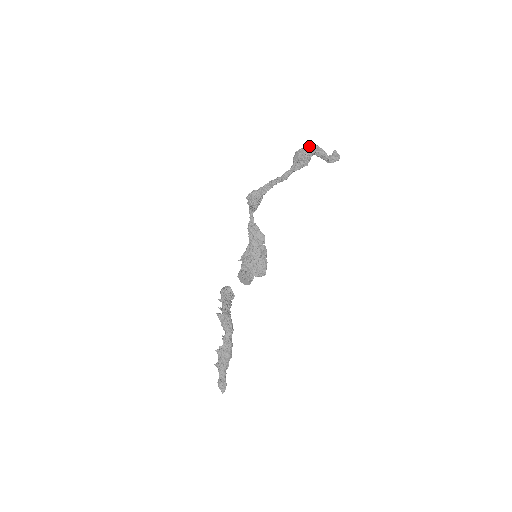
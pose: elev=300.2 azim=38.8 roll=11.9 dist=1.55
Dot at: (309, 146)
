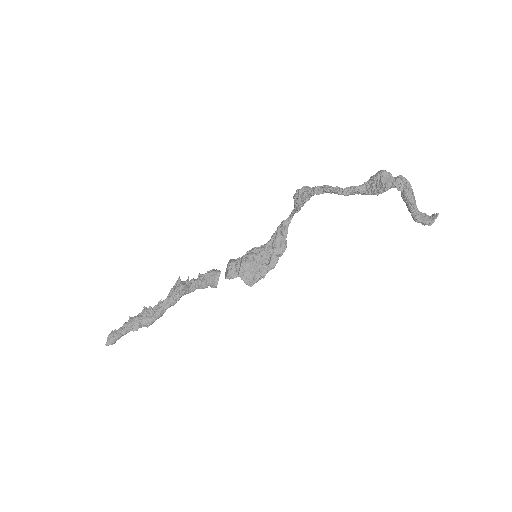
Dot at: occluded
